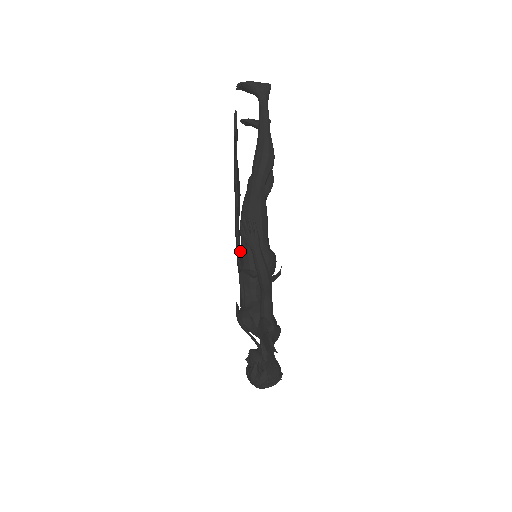
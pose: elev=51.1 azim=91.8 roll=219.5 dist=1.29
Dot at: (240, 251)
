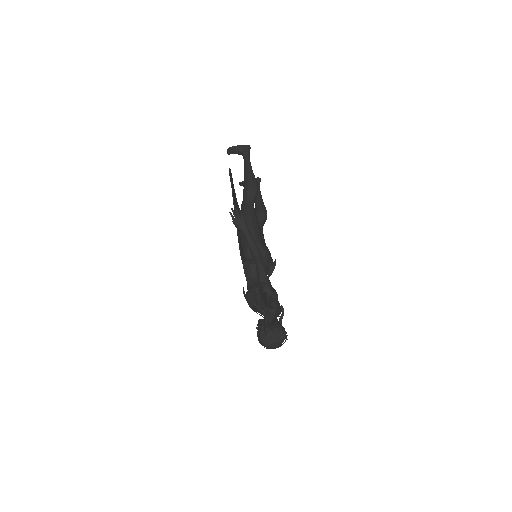
Dot at: occluded
